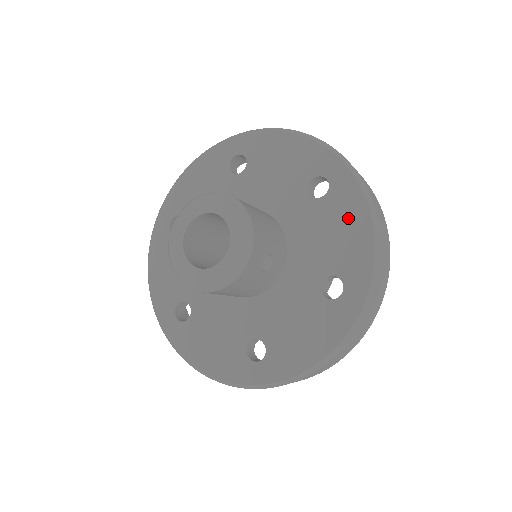
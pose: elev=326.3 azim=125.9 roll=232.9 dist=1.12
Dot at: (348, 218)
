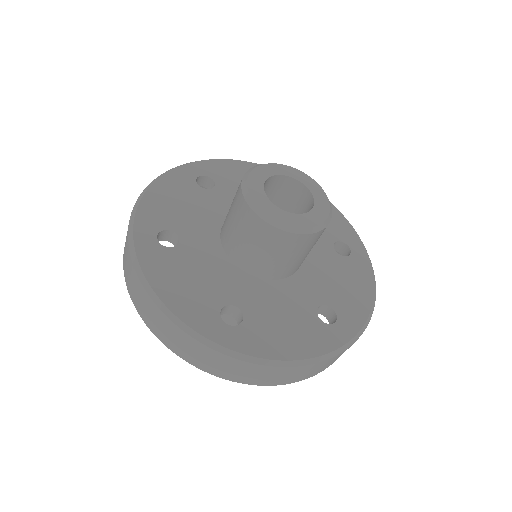
Dot at: occluded
